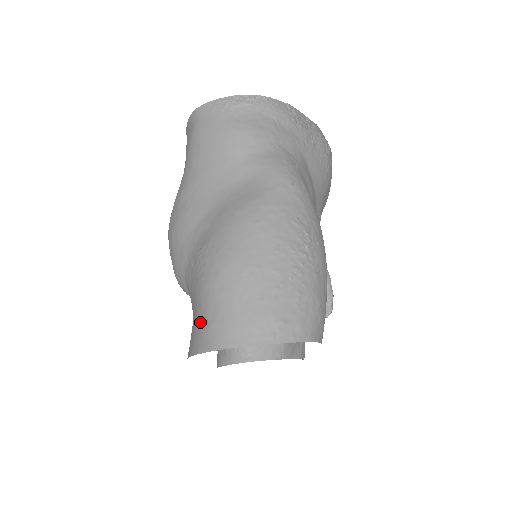
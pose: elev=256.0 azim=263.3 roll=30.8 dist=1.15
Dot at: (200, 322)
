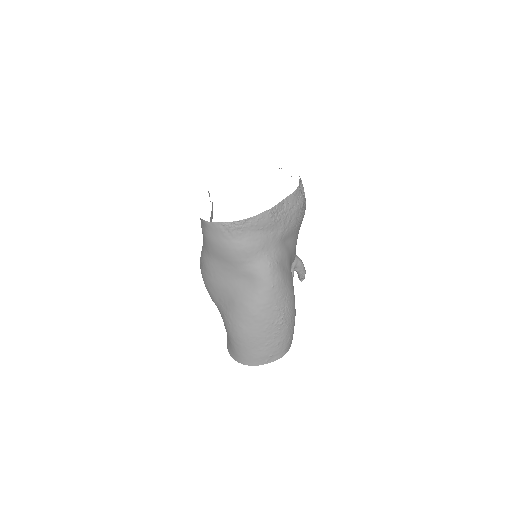
Dot at: (231, 347)
